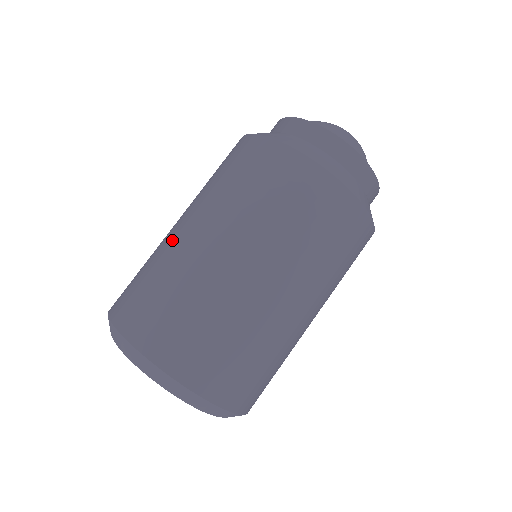
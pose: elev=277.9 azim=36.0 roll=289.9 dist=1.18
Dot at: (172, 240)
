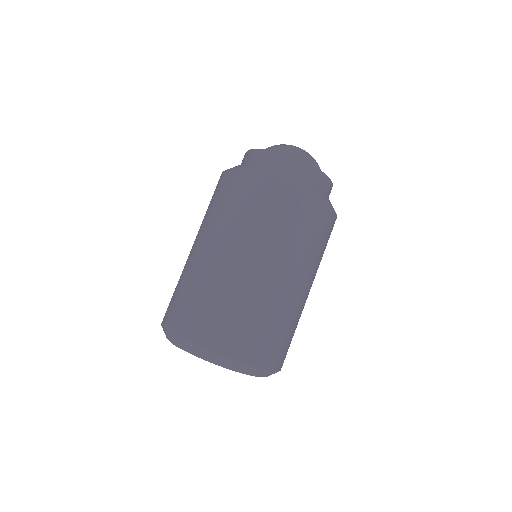
Dot at: (229, 274)
